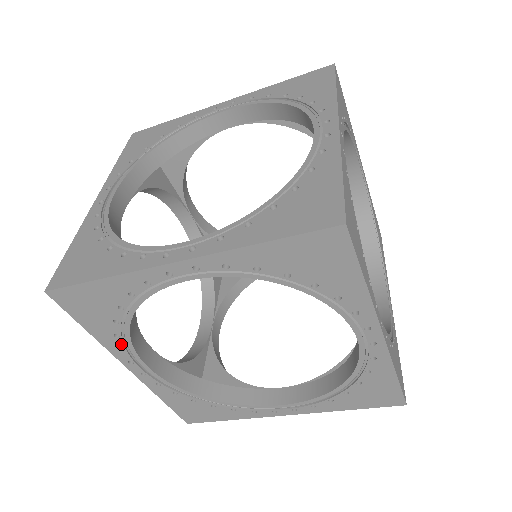
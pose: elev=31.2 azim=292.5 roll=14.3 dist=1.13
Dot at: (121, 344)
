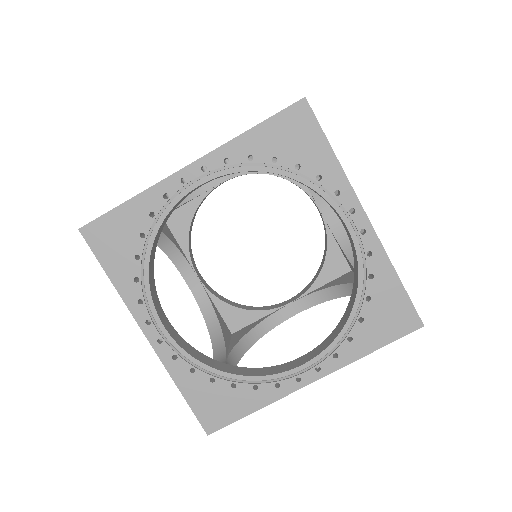
Dot at: (140, 293)
